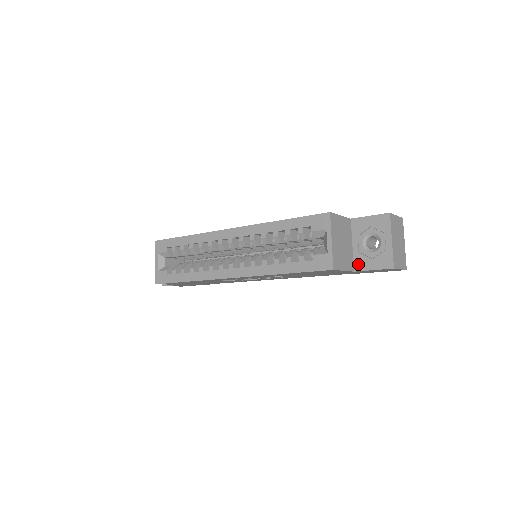
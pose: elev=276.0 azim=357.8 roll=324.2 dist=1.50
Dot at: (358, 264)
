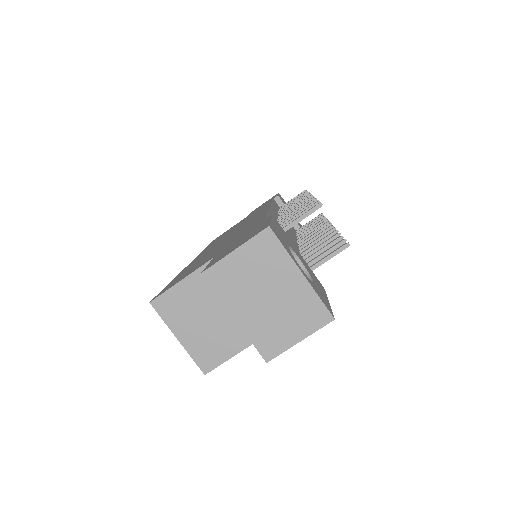
Dot at: occluded
